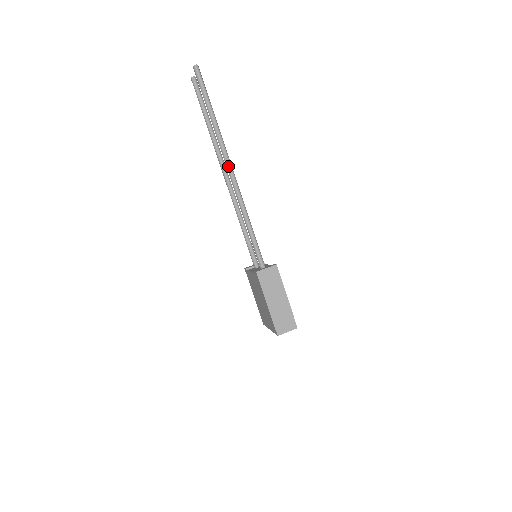
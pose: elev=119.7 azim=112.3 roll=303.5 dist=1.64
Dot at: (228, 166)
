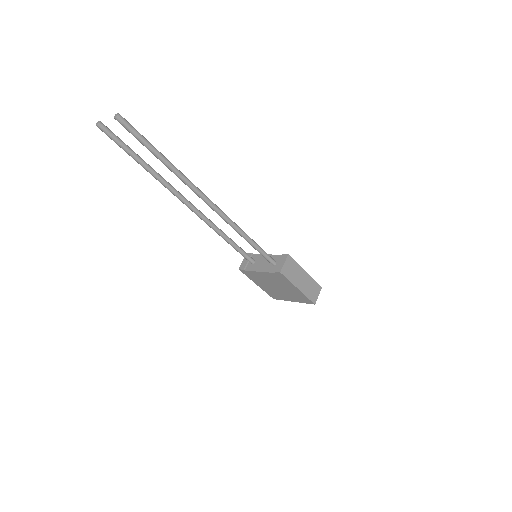
Dot at: (206, 199)
